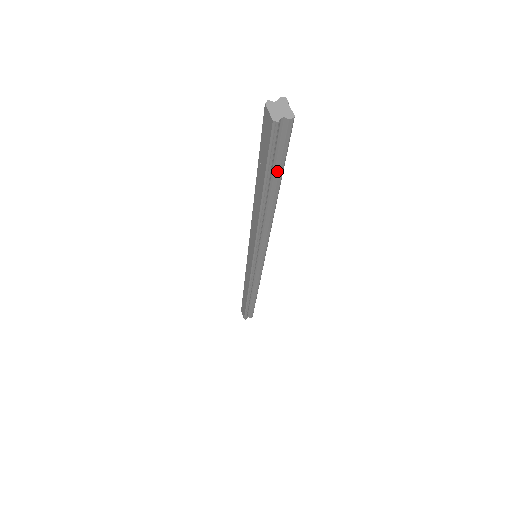
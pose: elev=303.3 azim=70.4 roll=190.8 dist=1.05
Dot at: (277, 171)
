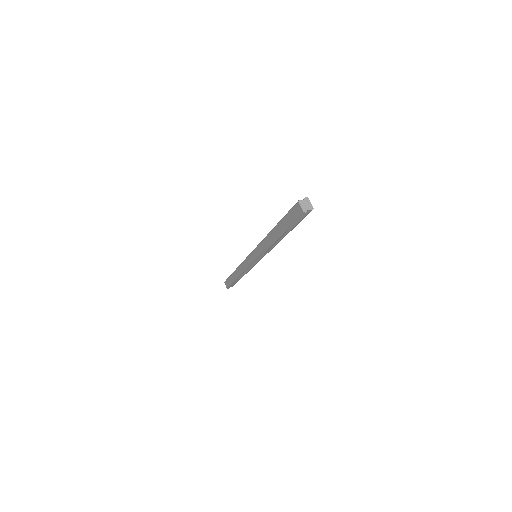
Dot at: (294, 226)
